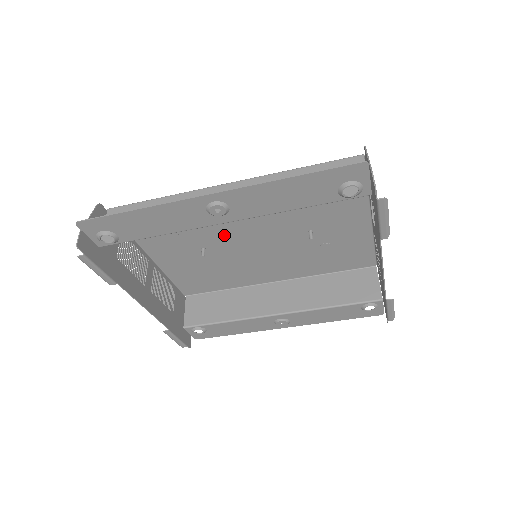
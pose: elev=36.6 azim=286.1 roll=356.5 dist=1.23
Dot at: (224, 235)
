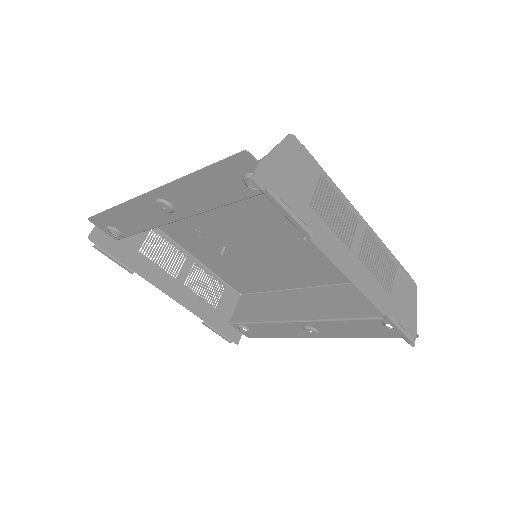
Dot at: (232, 234)
